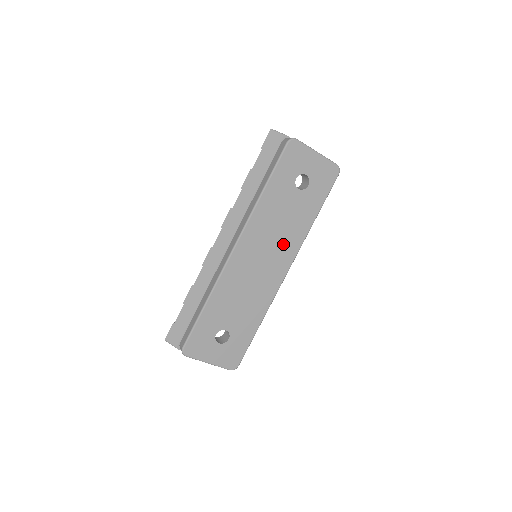
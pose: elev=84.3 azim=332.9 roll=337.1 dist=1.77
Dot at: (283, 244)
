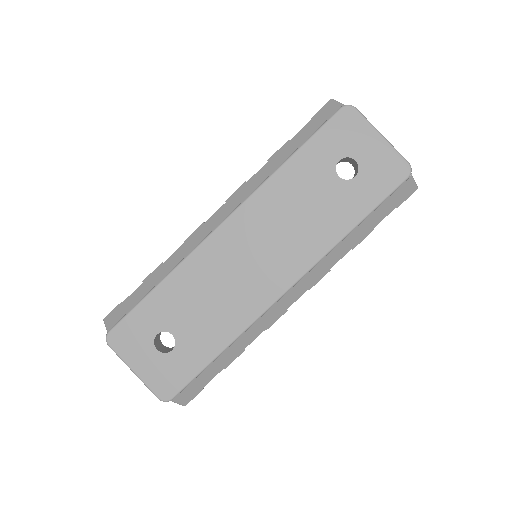
Dot at: (293, 246)
